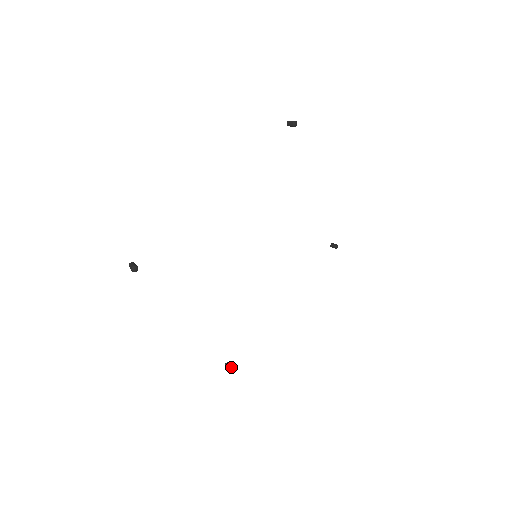
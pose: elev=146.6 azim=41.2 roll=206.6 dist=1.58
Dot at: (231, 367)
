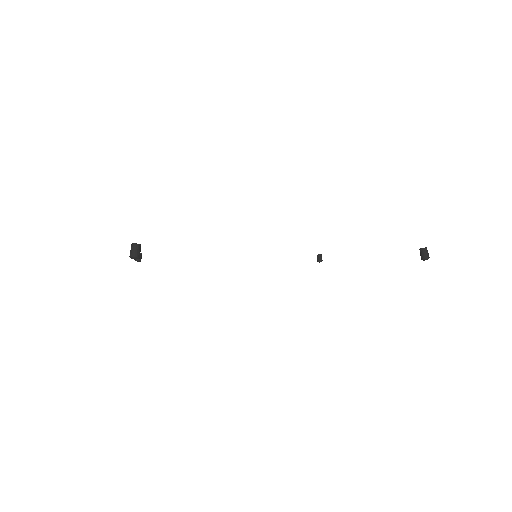
Dot at: (140, 261)
